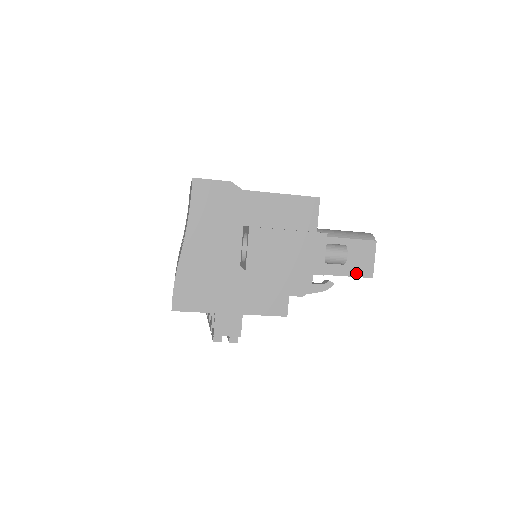
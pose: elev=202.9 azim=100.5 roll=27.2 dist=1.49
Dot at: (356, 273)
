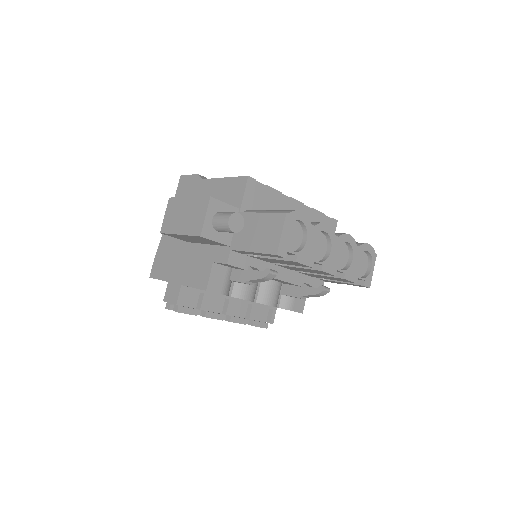
Dot at: (263, 249)
